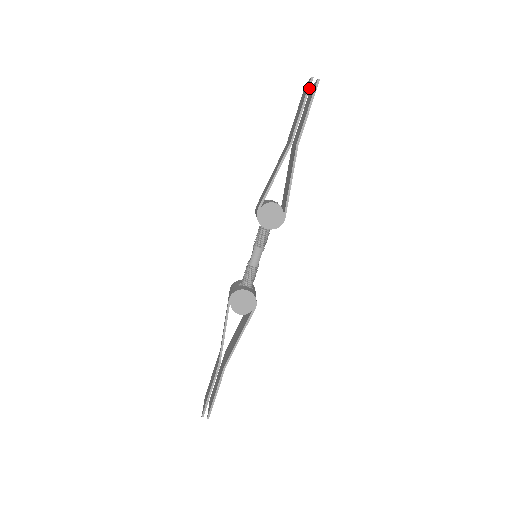
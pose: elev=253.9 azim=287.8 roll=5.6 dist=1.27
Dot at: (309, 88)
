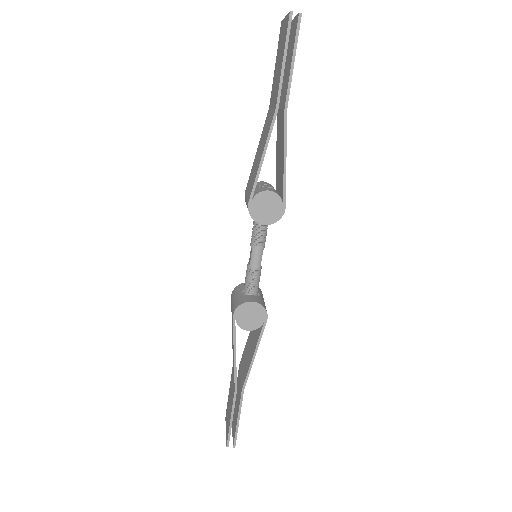
Dot at: (289, 28)
